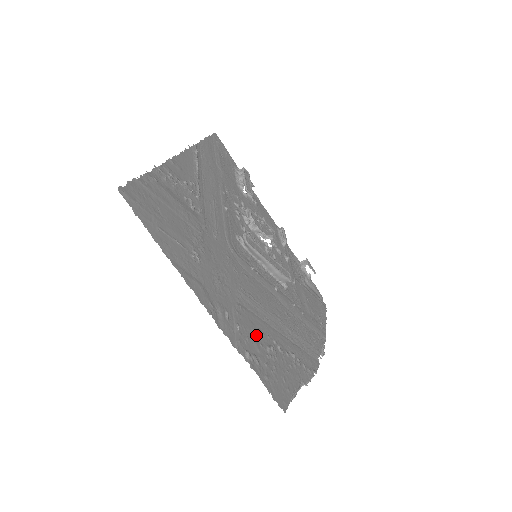
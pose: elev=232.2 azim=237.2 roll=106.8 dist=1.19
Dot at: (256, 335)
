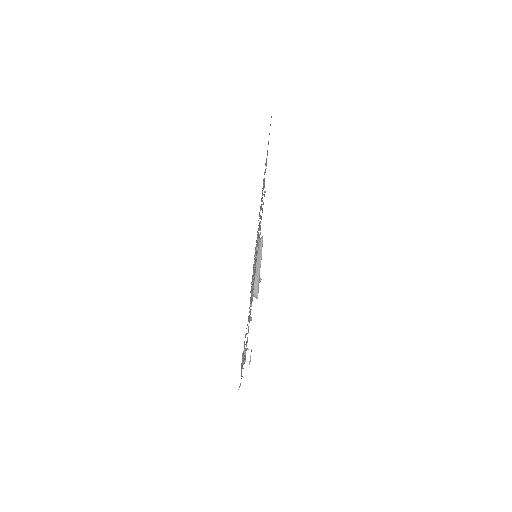
Dot at: occluded
